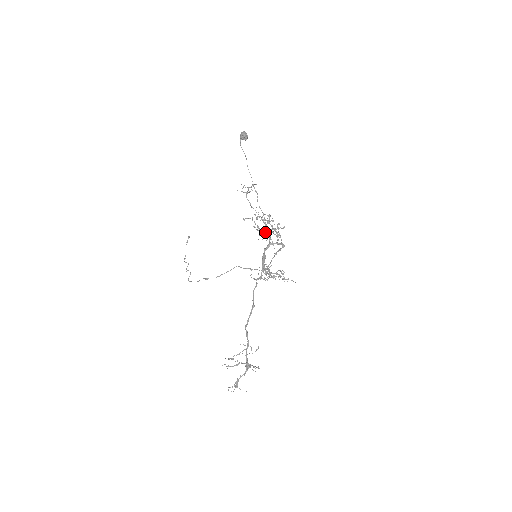
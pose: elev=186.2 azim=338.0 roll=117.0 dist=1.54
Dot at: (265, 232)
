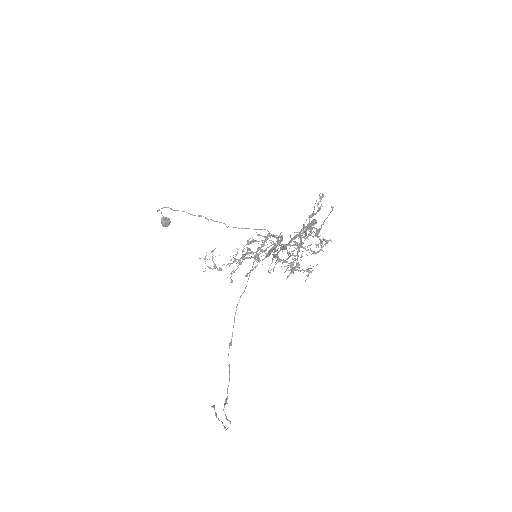
Dot at: (258, 260)
